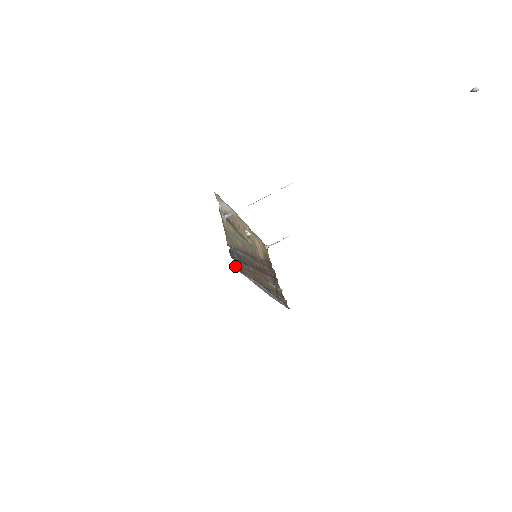
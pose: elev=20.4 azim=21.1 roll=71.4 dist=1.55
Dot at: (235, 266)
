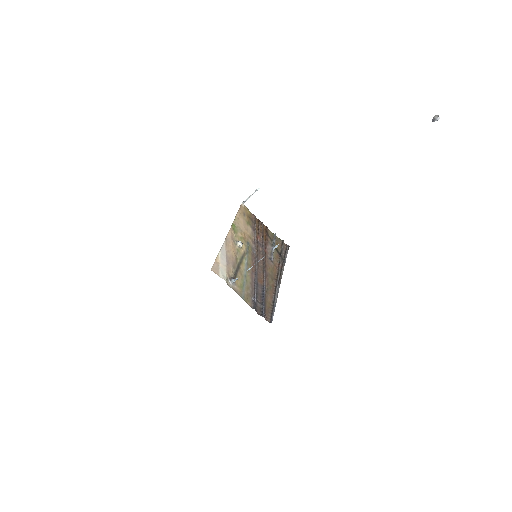
Dot at: (267, 319)
